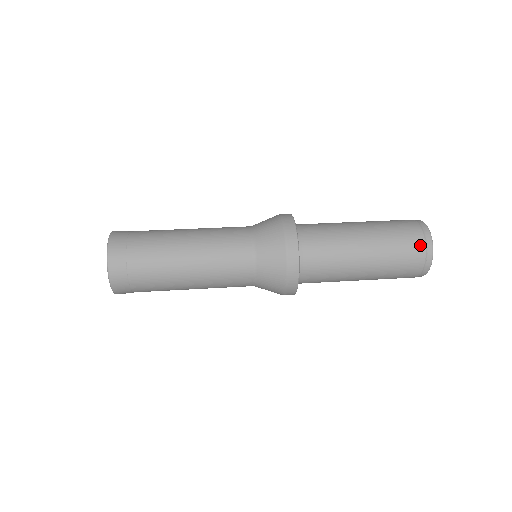
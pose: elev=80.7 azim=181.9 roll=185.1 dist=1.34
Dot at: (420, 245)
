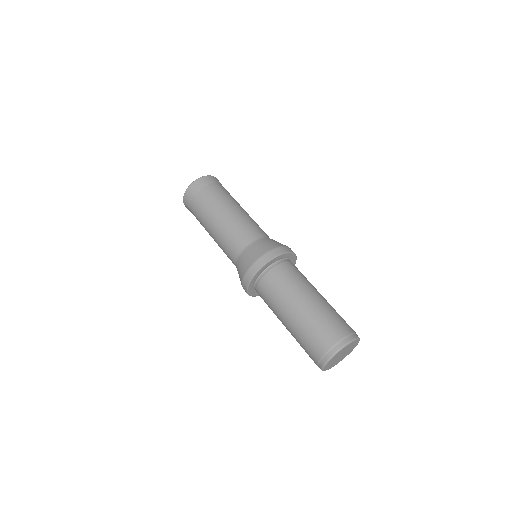
Dot at: (343, 332)
